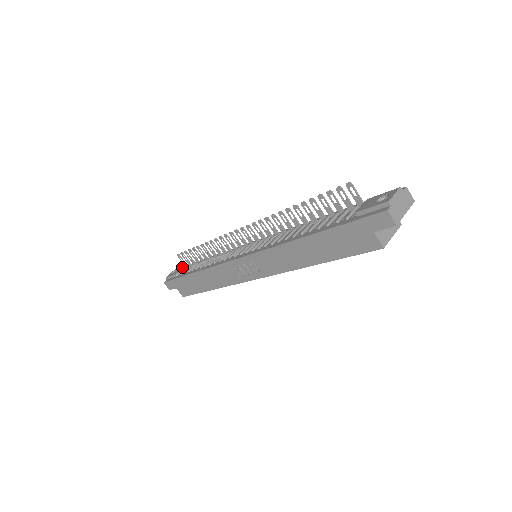
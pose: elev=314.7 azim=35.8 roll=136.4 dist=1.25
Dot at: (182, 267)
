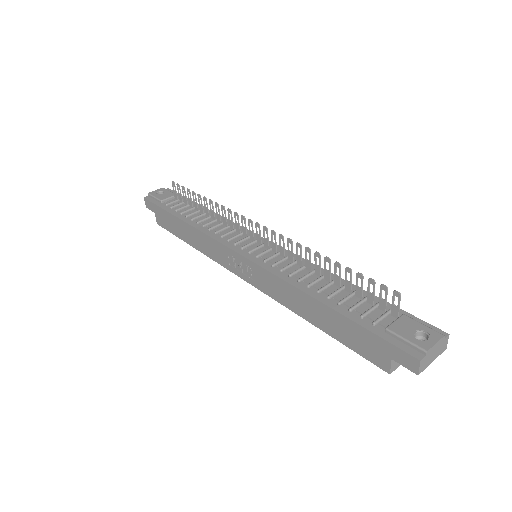
Dot at: (171, 195)
